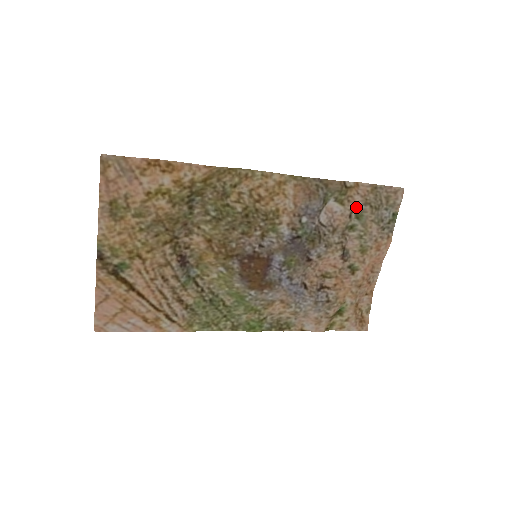
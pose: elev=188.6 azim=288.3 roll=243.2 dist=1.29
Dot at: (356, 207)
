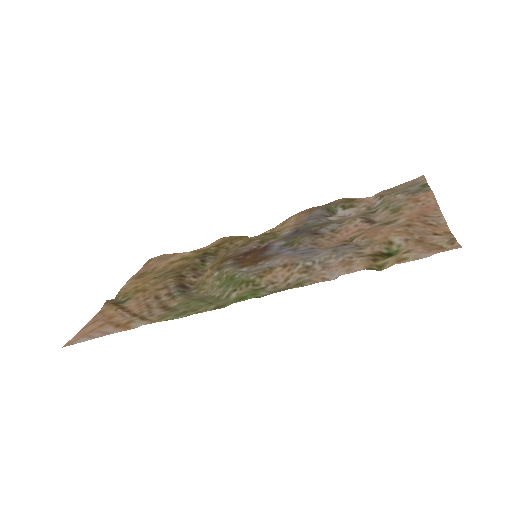
Dot at: (375, 206)
